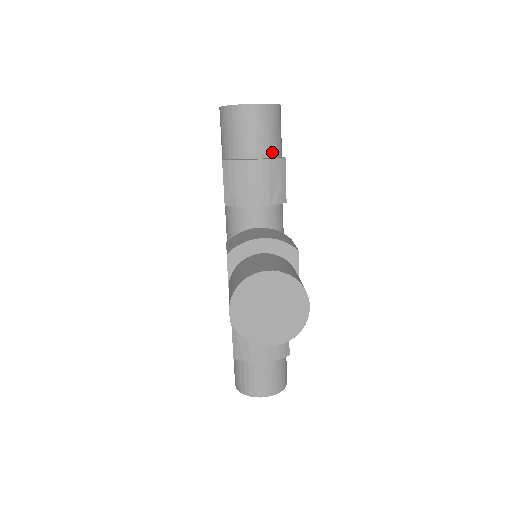
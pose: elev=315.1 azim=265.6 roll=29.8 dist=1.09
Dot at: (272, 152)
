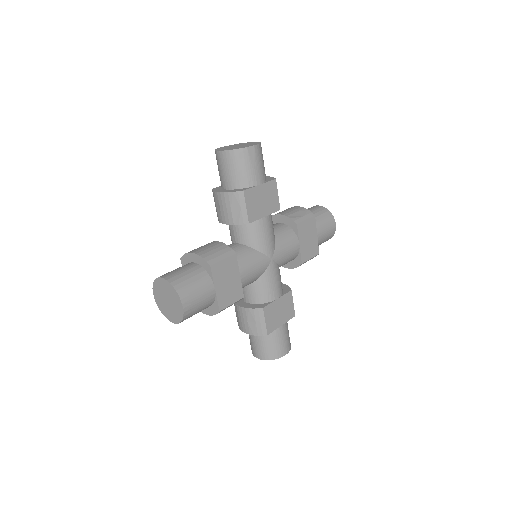
Dot at: (240, 185)
